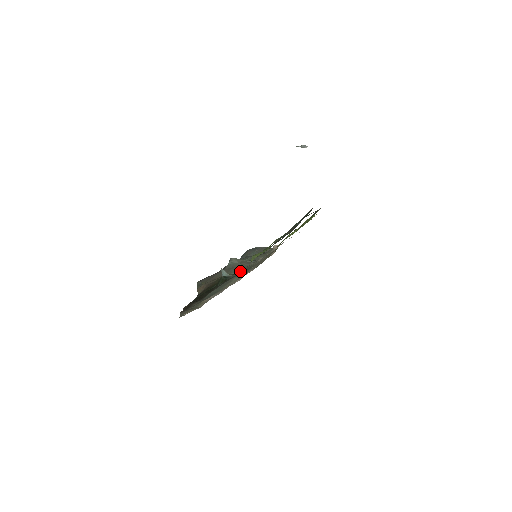
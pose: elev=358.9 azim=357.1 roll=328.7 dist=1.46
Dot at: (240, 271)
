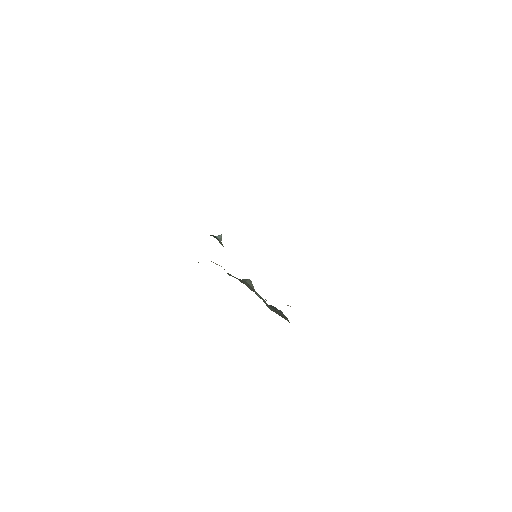
Dot at: occluded
